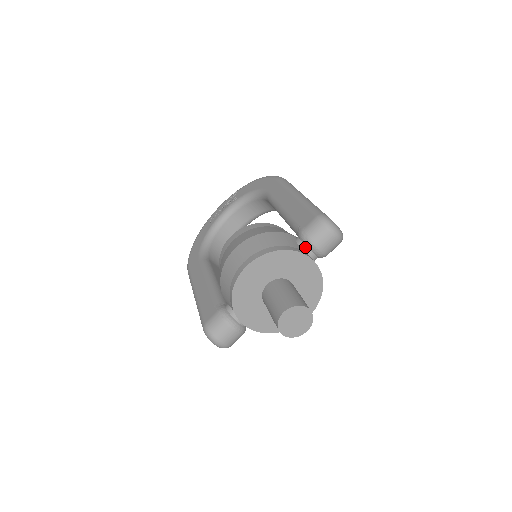
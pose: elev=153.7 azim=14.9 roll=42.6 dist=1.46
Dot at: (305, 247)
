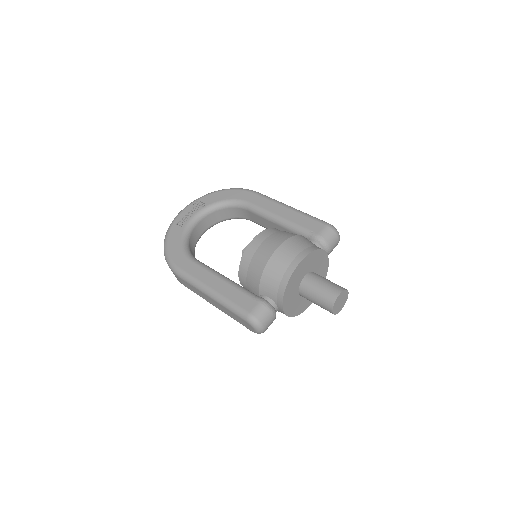
Dot at: (321, 248)
